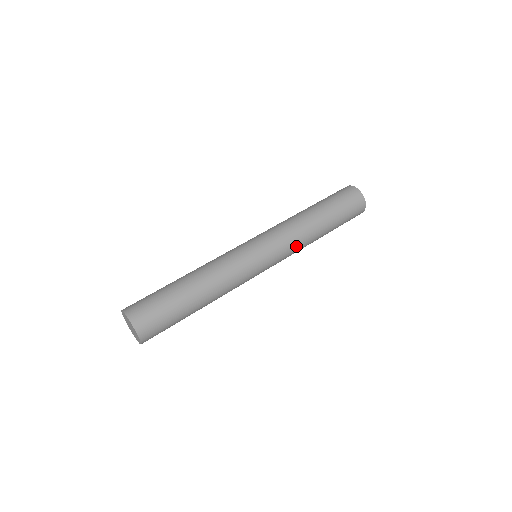
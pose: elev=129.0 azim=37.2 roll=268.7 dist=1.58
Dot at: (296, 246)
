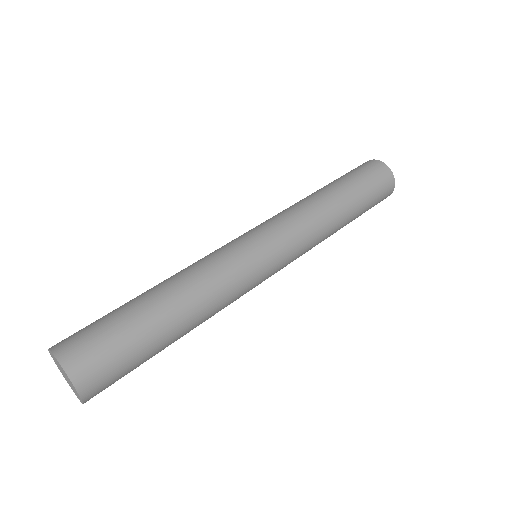
Dot at: (309, 228)
